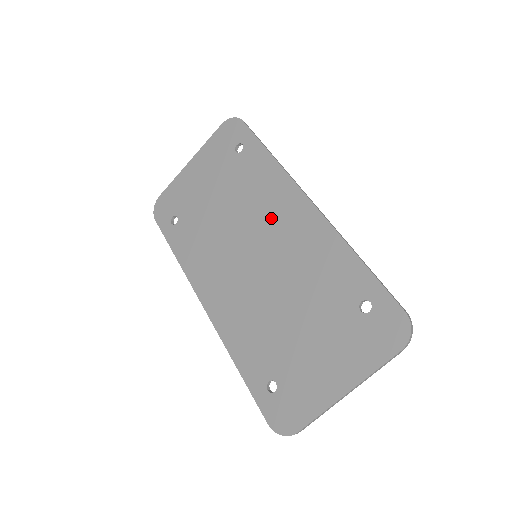
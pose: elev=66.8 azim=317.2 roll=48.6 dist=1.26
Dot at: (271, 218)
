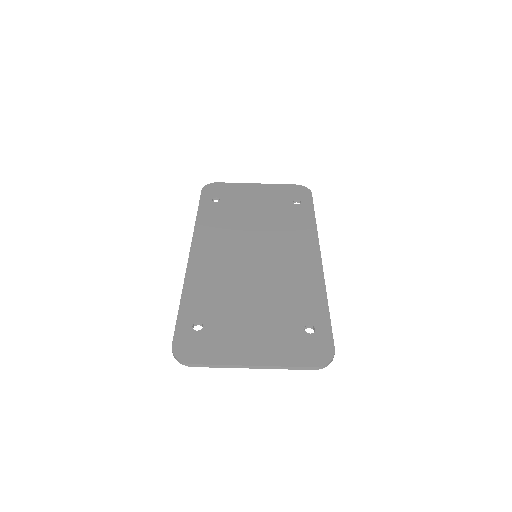
Dot at: (286, 245)
